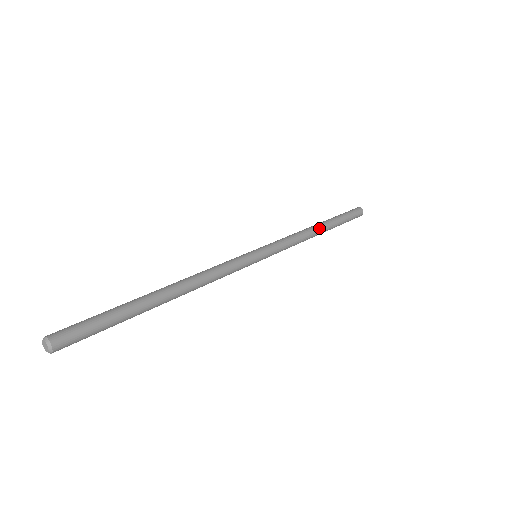
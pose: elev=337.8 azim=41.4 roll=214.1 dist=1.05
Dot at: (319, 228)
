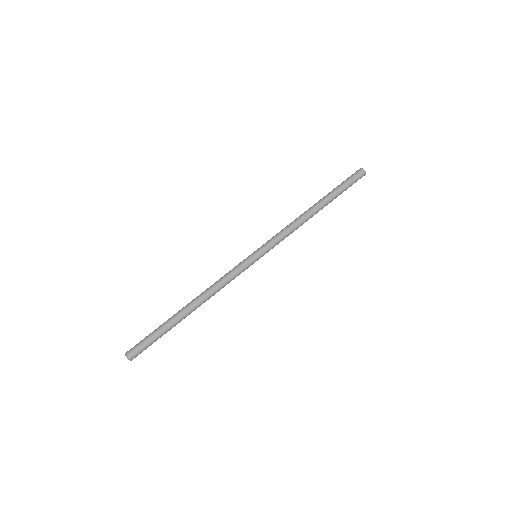
Dot at: occluded
